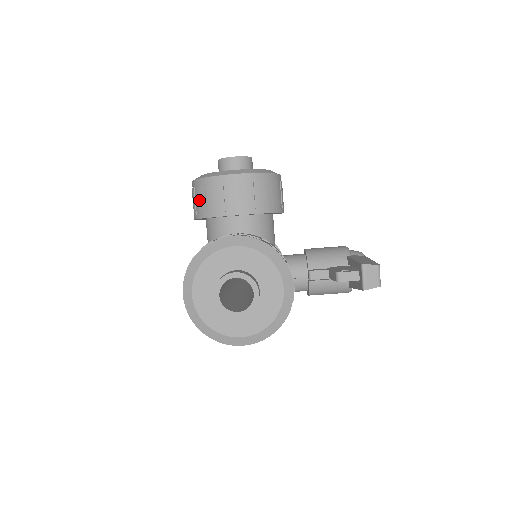
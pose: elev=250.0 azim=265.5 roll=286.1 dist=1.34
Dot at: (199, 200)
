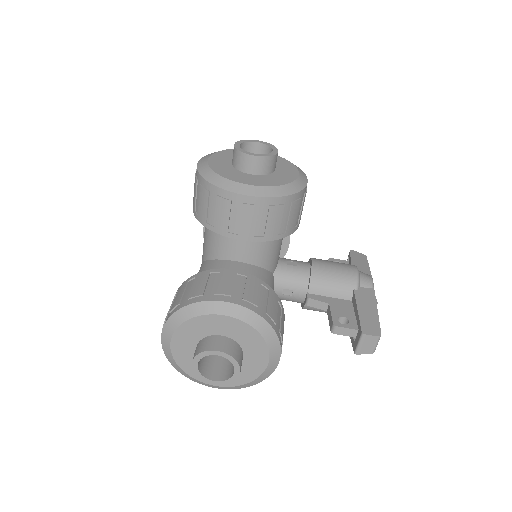
Dot at: (200, 202)
